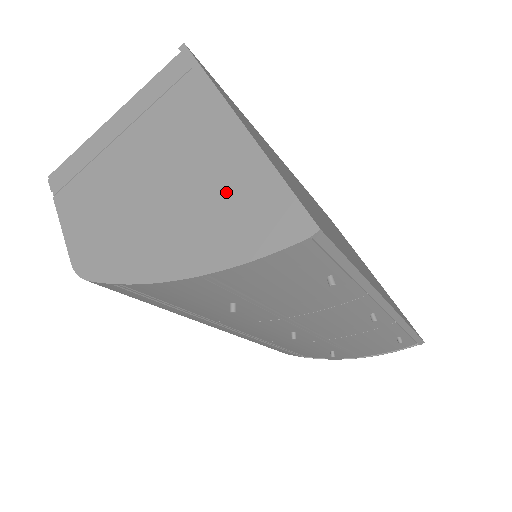
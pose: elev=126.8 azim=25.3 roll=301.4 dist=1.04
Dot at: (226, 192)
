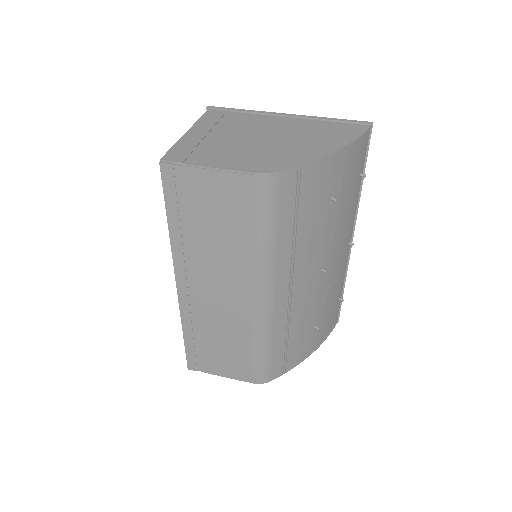
Dot at: (316, 128)
